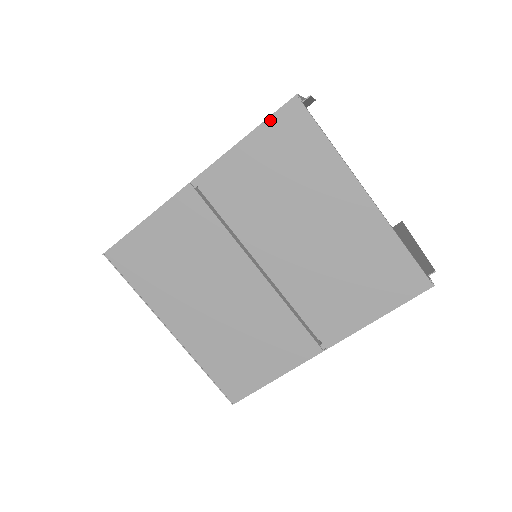
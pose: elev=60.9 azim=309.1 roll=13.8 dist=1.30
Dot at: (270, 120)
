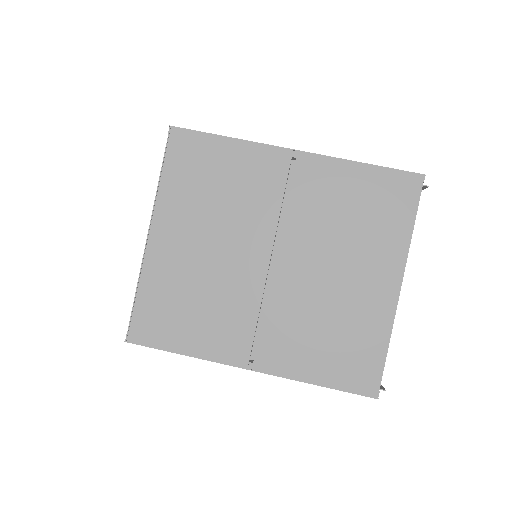
Dot at: (392, 171)
